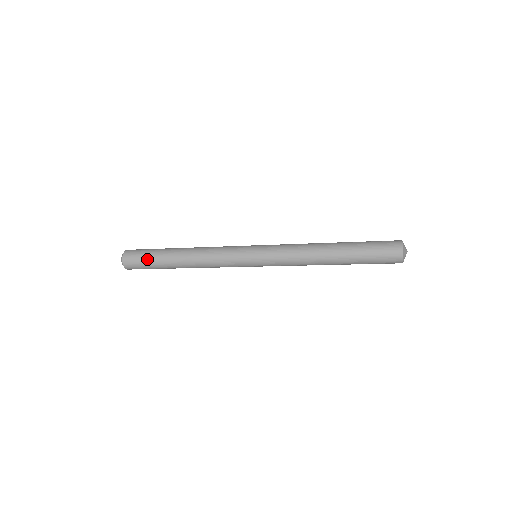
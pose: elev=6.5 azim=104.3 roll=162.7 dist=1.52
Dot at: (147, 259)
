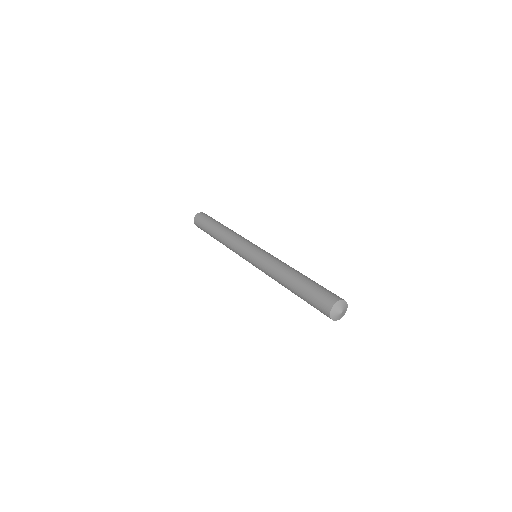
Dot at: occluded
